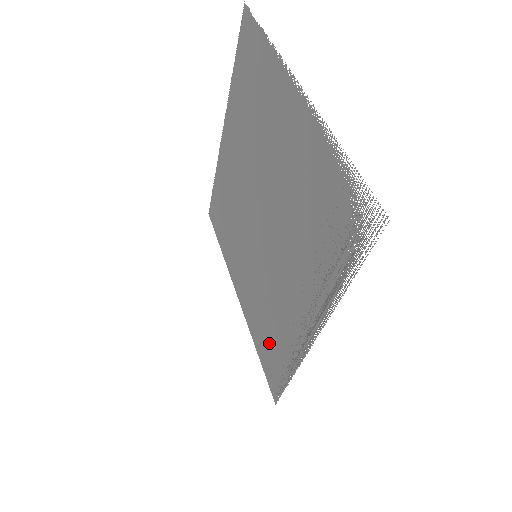
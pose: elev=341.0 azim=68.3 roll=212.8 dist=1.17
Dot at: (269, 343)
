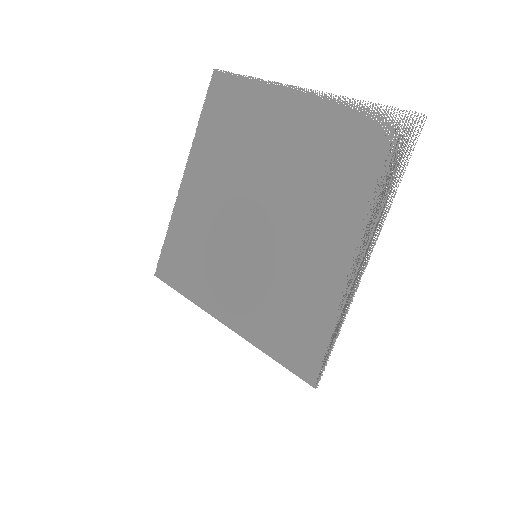
Dot at: (293, 328)
